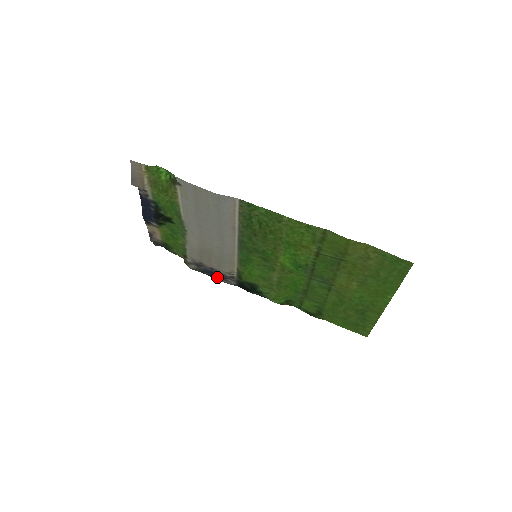
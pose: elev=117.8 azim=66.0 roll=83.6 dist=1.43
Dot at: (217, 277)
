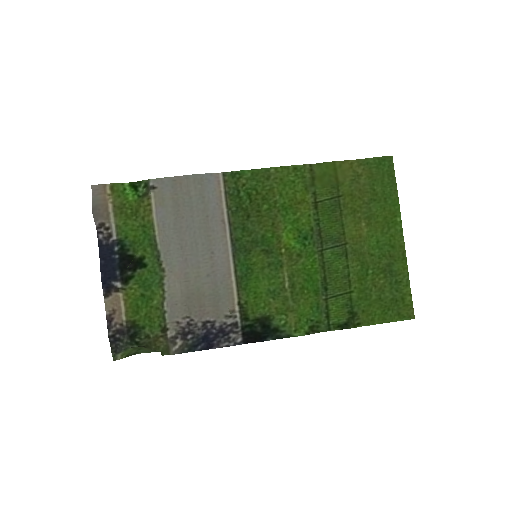
Dot at: (214, 343)
